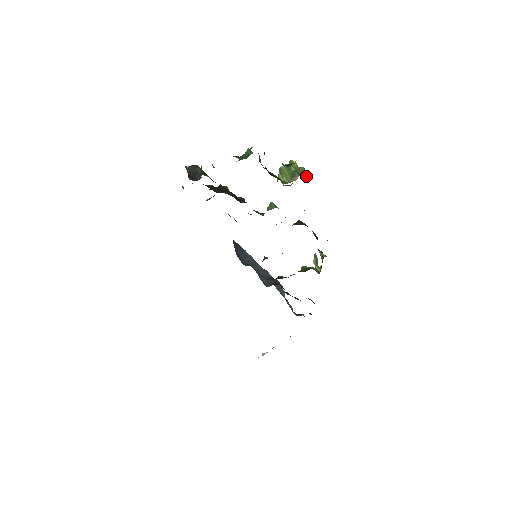
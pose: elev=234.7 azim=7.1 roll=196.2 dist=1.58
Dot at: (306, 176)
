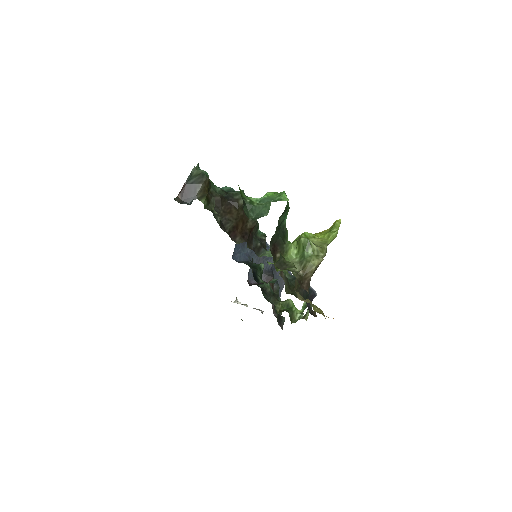
Dot at: (308, 277)
